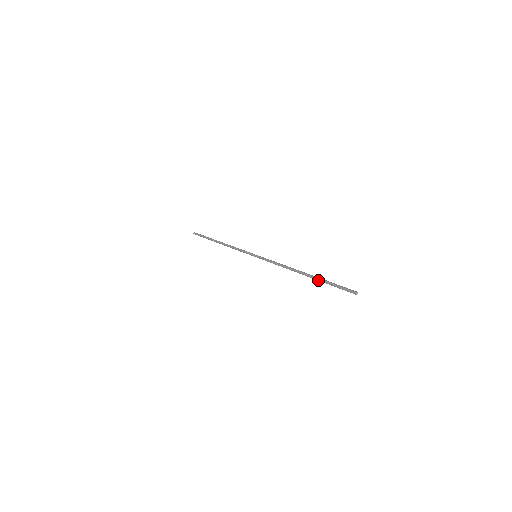
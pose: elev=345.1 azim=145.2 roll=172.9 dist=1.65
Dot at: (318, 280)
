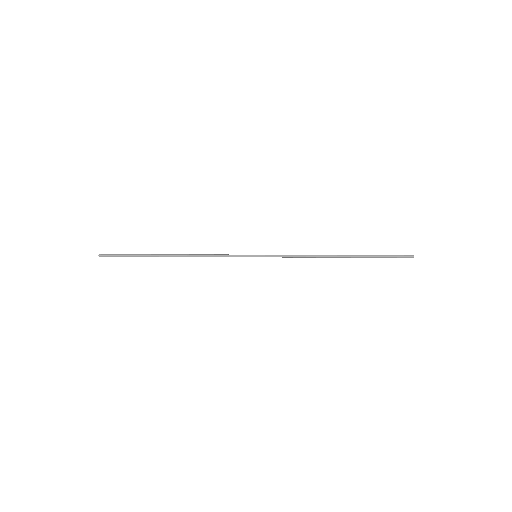
Dot at: occluded
